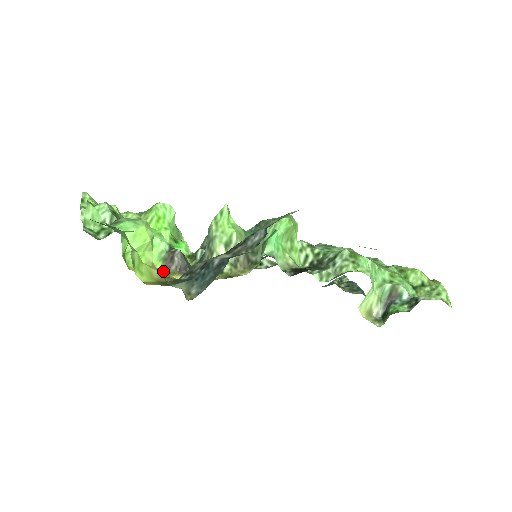
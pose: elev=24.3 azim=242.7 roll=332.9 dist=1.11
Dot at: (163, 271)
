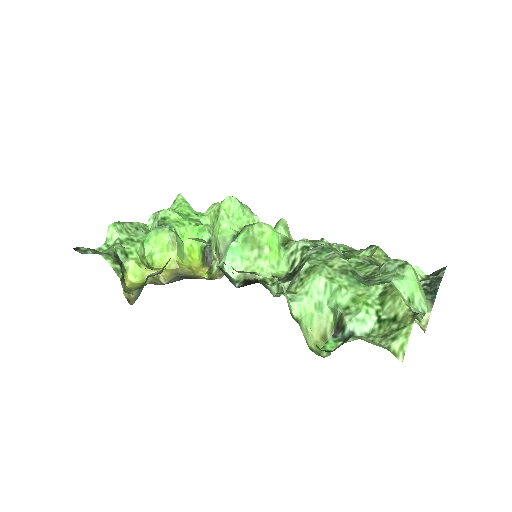
Dot at: (202, 262)
